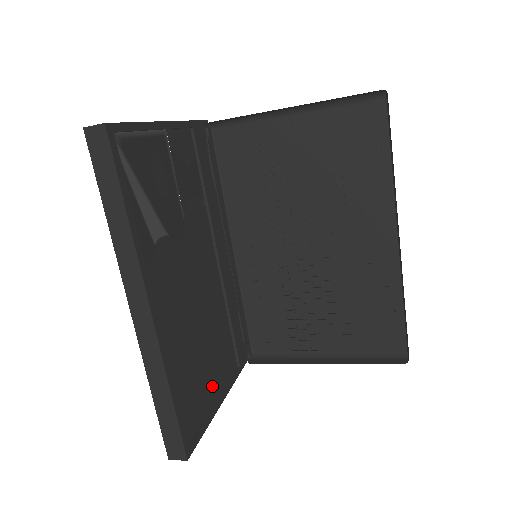
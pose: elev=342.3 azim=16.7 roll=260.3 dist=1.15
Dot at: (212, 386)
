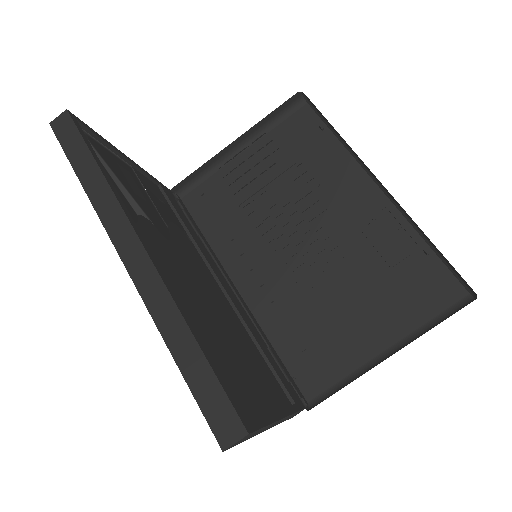
Dot at: (260, 392)
